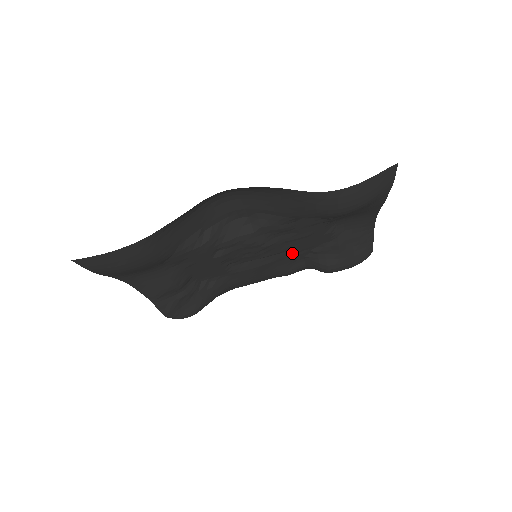
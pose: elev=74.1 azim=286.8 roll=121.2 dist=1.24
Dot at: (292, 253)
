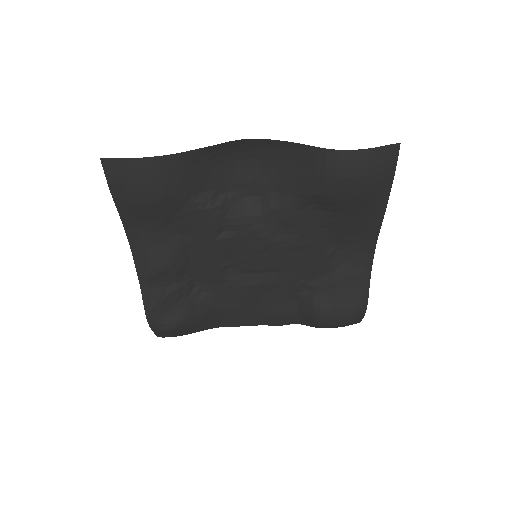
Dot at: (289, 278)
